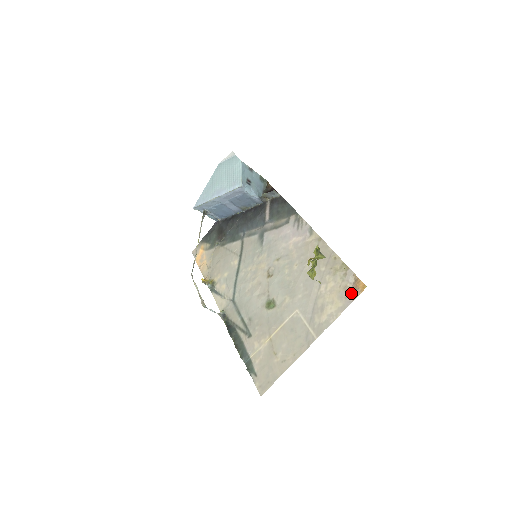
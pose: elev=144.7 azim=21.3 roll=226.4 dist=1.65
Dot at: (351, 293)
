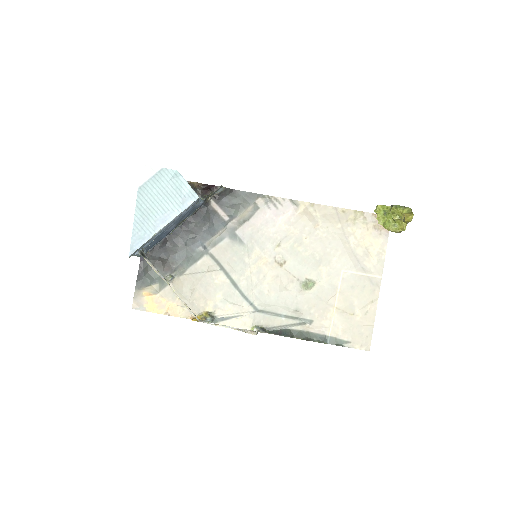
Dot at: (382, 228)
